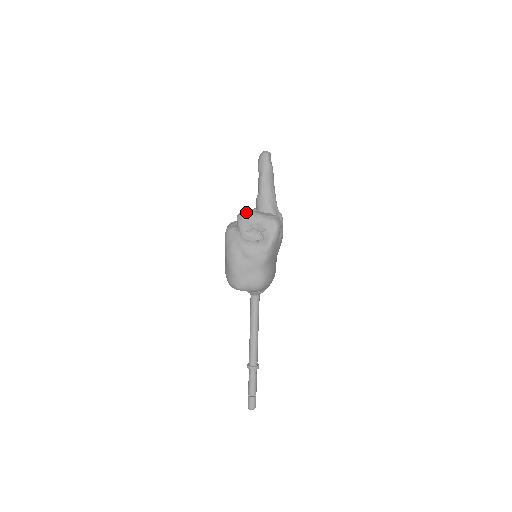
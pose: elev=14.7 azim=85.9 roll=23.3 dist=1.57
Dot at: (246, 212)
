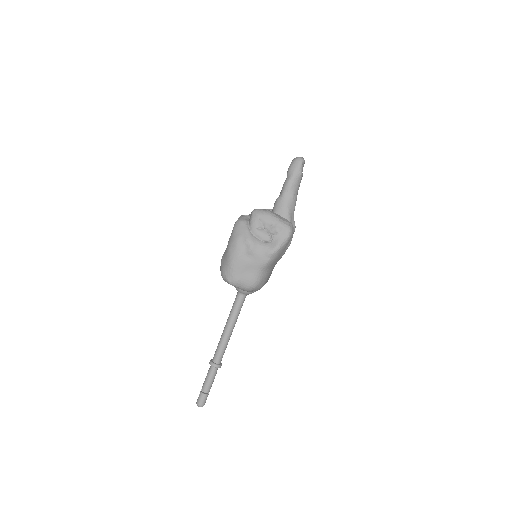
Dot at: (263, 210)
